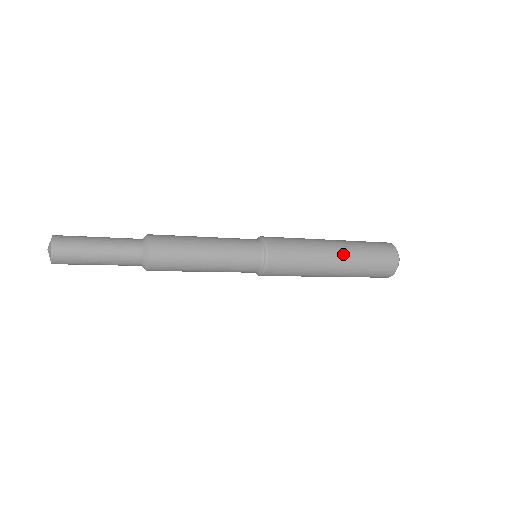
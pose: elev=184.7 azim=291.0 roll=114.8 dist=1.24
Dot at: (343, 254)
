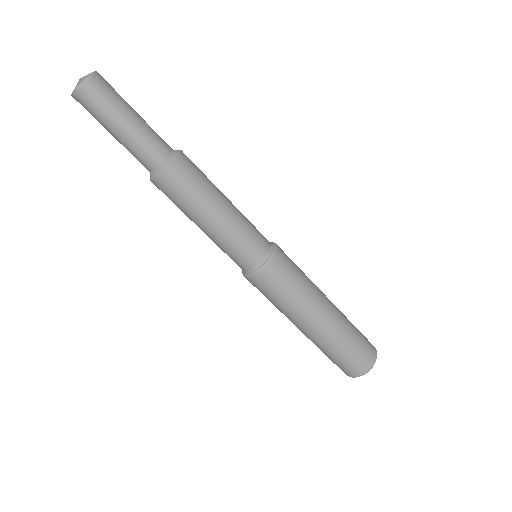
Dot at: occluded
